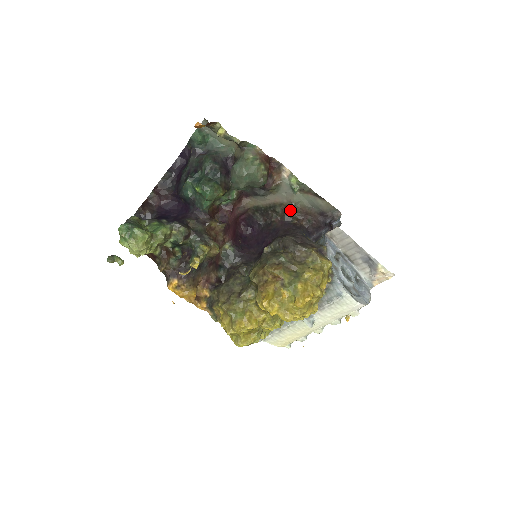
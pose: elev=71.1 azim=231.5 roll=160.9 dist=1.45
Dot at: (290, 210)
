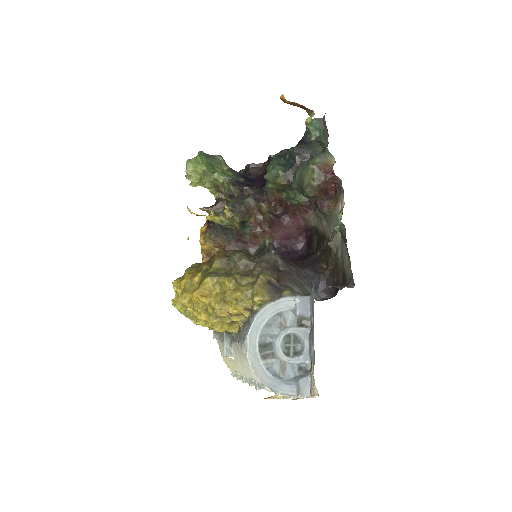
Dot at: (329, 251)
